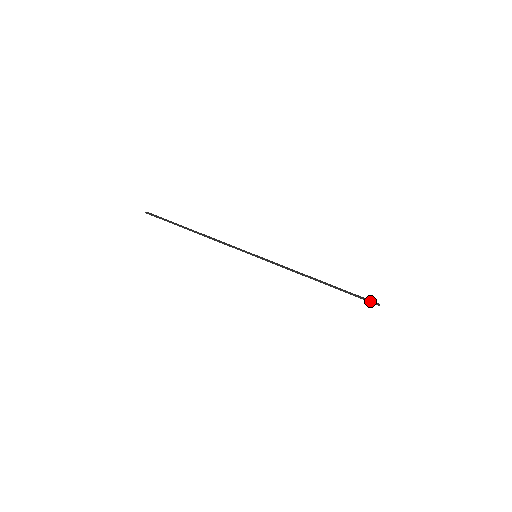
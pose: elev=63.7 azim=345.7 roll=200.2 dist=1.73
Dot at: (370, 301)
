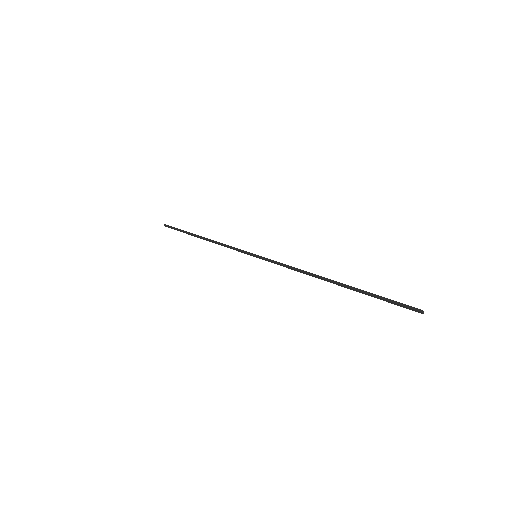
Dot at: occluded
